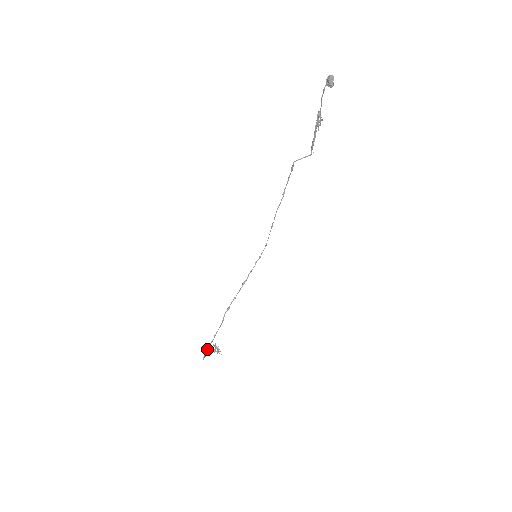
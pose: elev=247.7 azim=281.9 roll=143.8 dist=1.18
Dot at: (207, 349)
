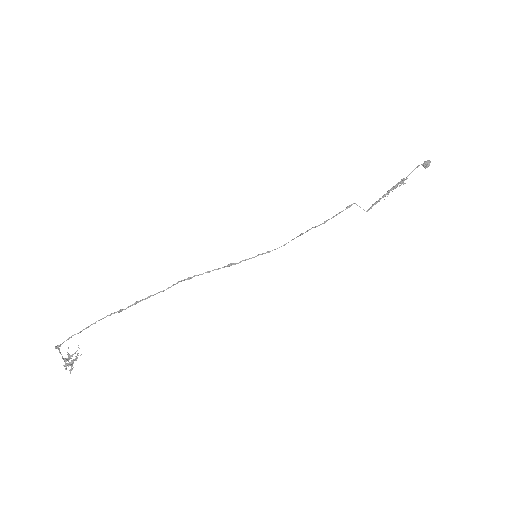
Dot at: (95, 322)
